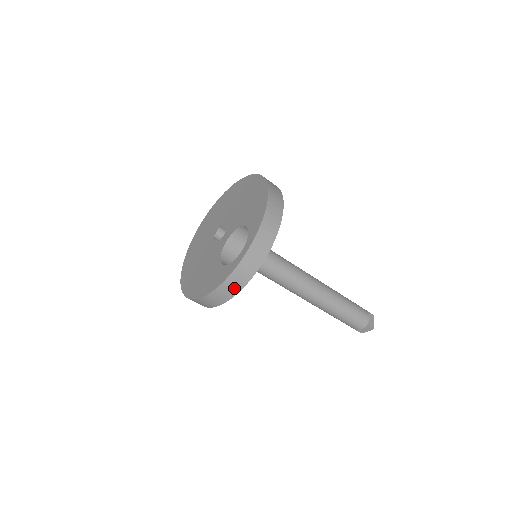
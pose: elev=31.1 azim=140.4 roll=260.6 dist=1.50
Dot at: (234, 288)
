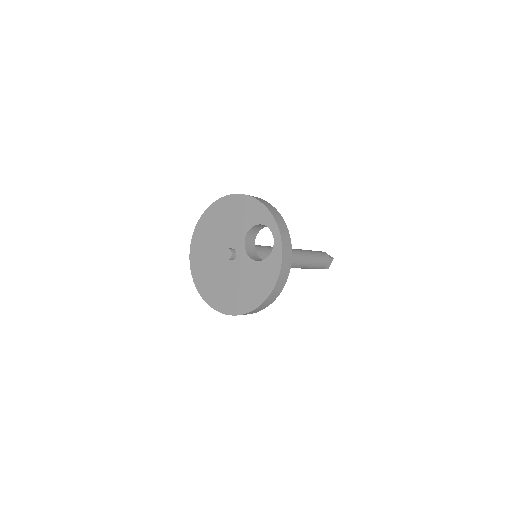
Dot at: (288, 264)
